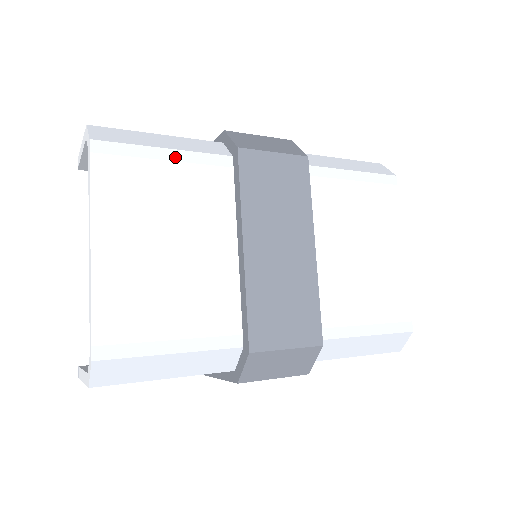
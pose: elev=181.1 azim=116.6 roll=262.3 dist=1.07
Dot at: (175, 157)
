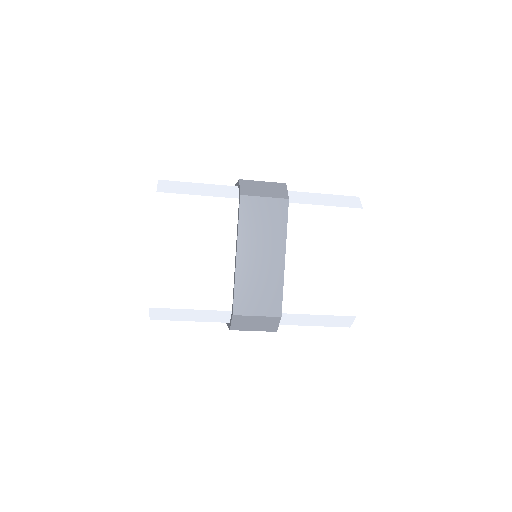
Dot at: (203, 200)
